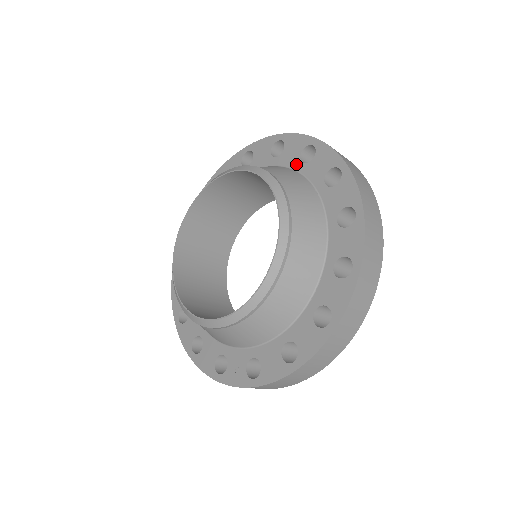
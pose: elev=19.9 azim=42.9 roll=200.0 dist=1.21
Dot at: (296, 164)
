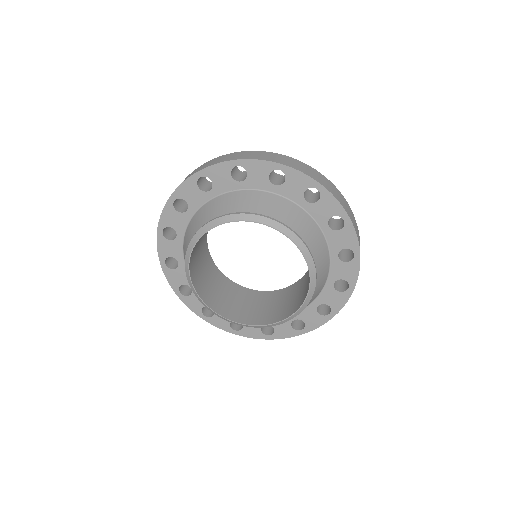
Dot at: (334, 251)
